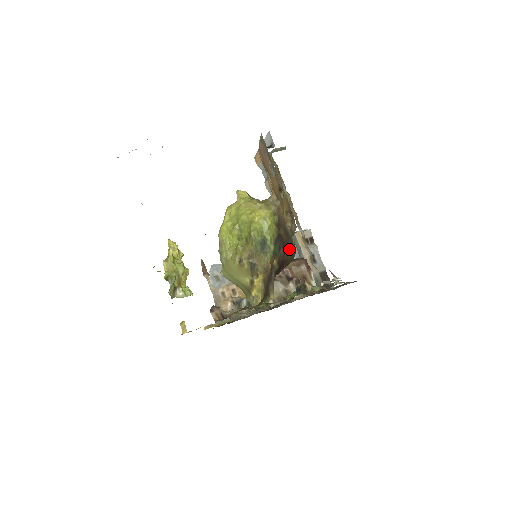
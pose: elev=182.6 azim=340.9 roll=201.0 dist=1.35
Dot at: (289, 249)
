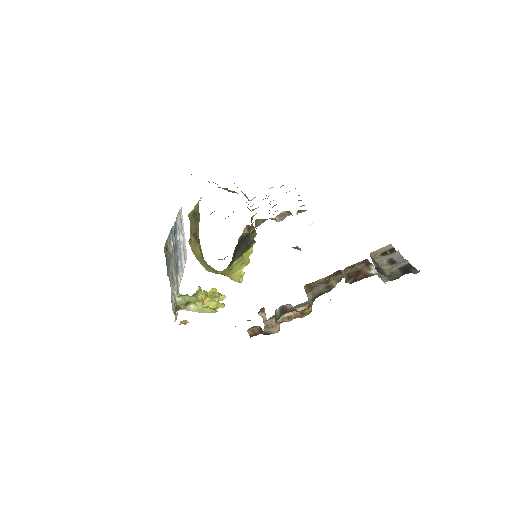
Dot at: occluded
